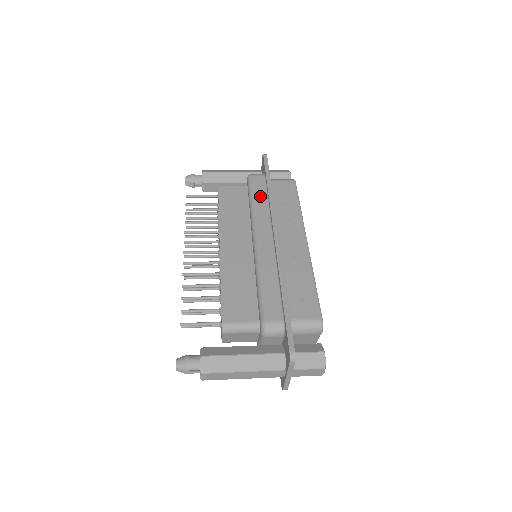
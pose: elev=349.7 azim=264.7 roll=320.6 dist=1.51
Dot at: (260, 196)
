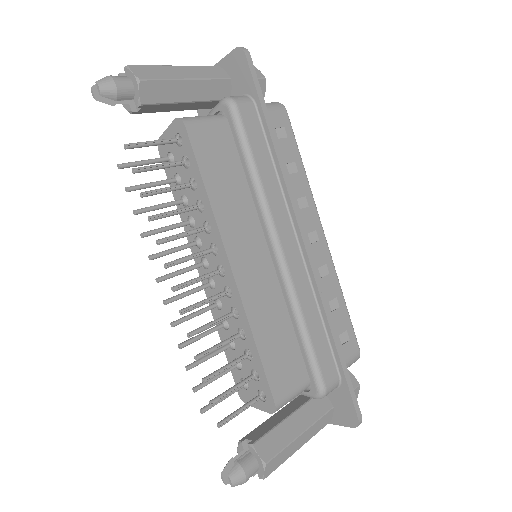
Dot at: (262, 156)
